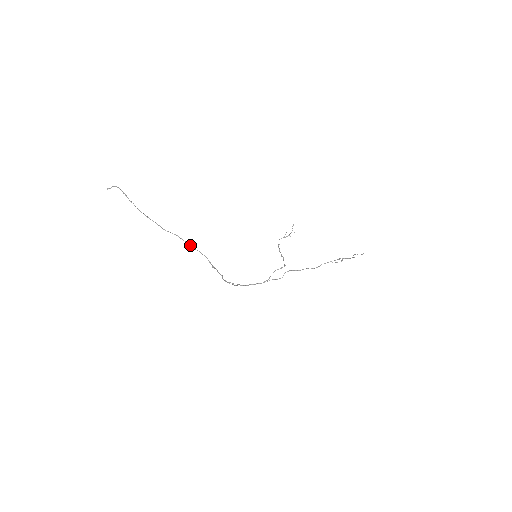
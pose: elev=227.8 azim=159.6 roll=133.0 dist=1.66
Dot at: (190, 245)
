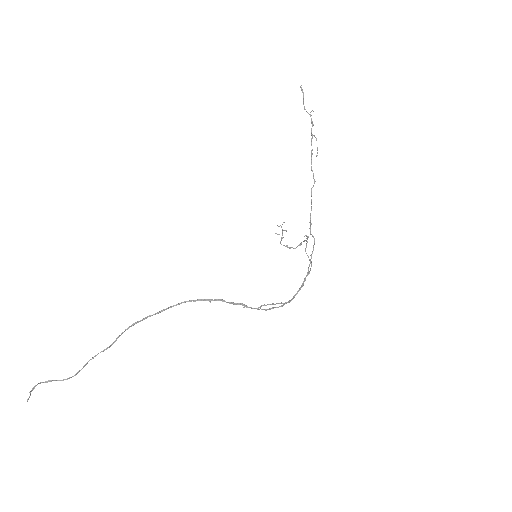
Dot at: occluded
